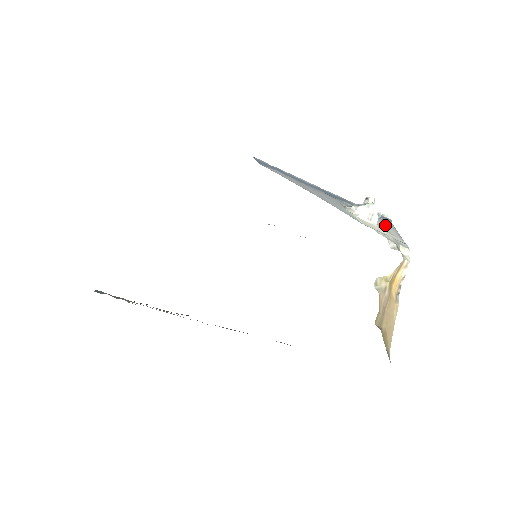
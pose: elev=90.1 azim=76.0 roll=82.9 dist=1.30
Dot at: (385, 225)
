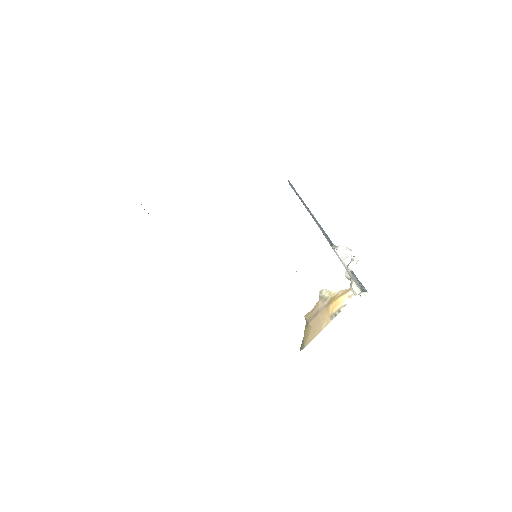
Dot at: (357, 281)
